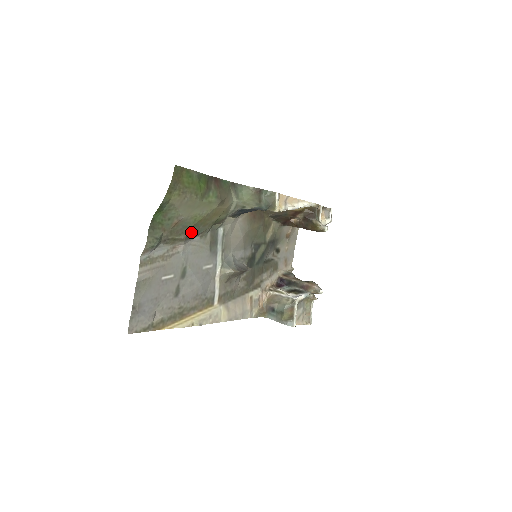
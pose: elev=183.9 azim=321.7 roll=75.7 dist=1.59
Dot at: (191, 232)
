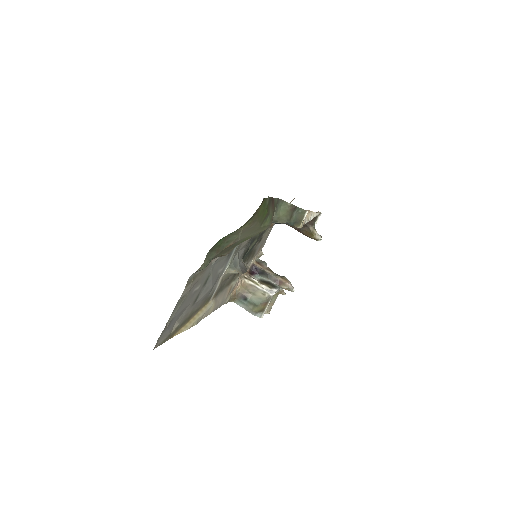
Dot at: occluded
